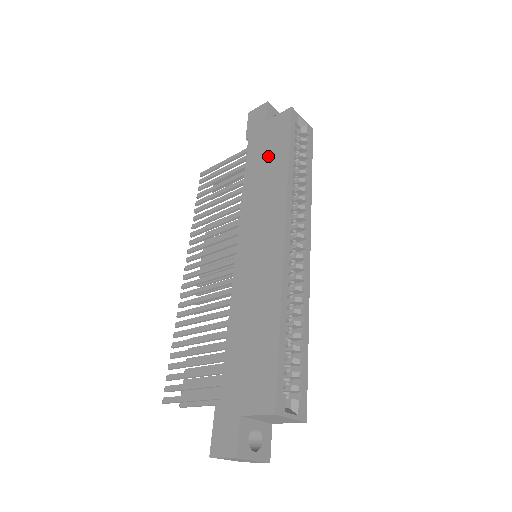
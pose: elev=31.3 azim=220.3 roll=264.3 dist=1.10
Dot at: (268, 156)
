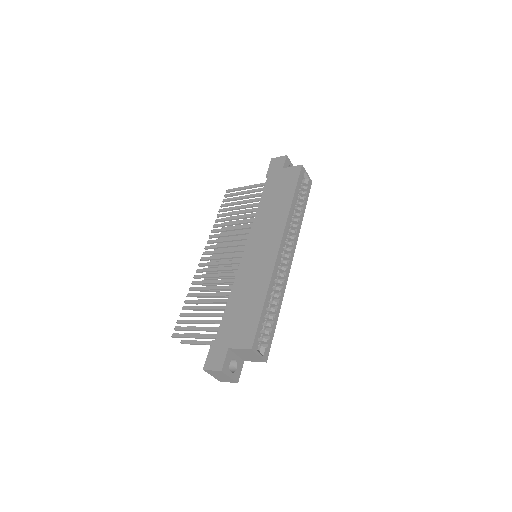
Dot at: (279, 193)
